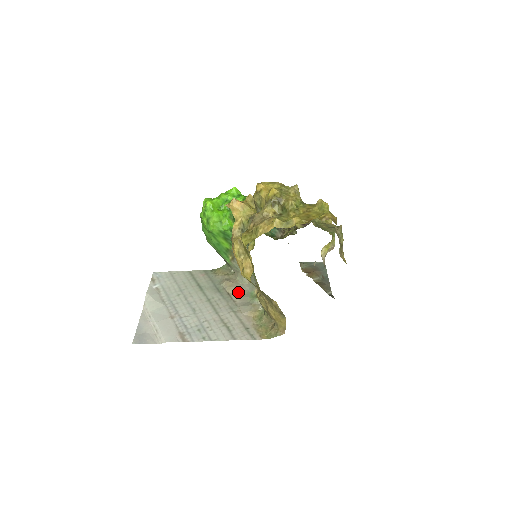
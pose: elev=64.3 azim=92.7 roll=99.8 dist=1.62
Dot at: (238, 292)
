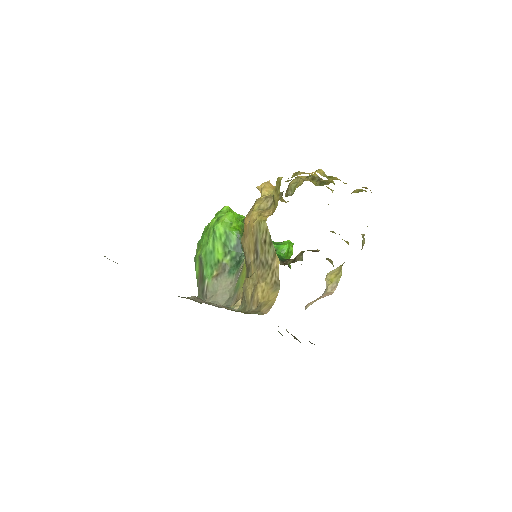
Dot at: occluded
